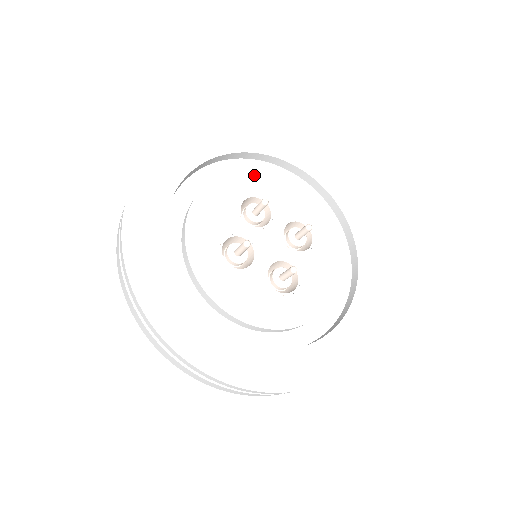
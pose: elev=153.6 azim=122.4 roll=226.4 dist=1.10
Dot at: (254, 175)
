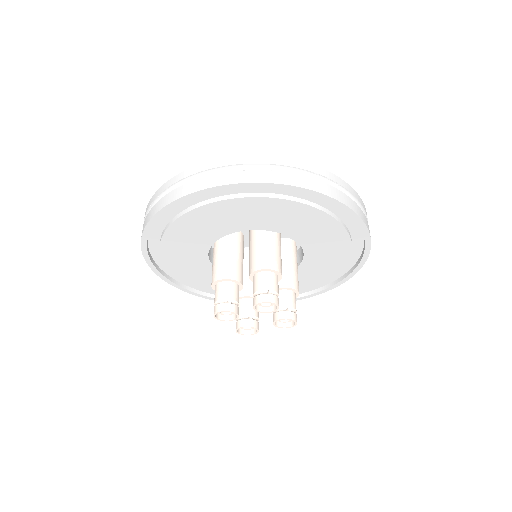
Dot at: occluded
